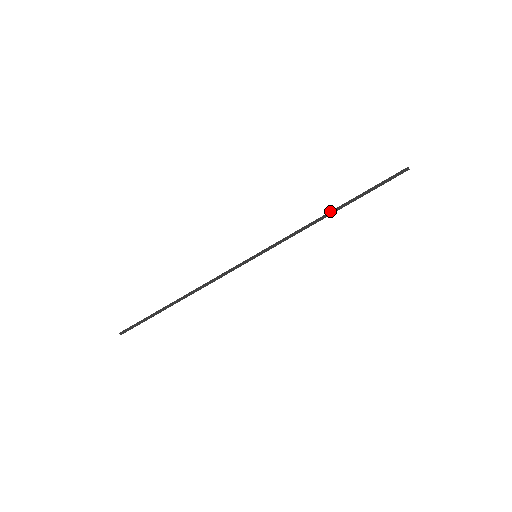
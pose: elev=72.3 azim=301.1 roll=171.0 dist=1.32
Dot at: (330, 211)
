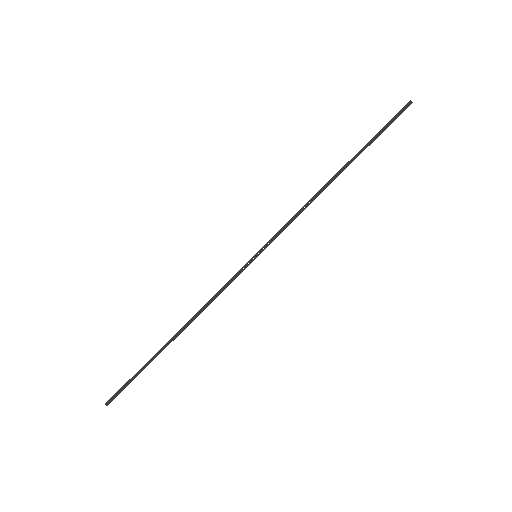
Dot at: (332, 177)
